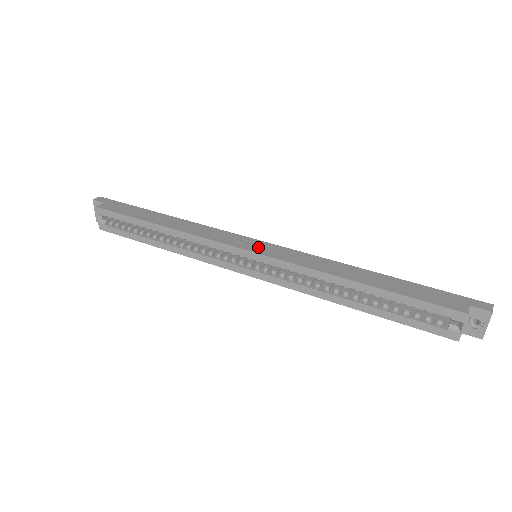
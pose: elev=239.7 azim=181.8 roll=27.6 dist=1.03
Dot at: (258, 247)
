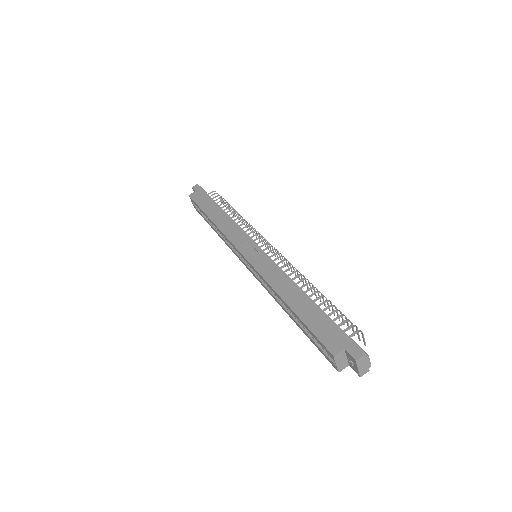
Dot at: (251, 252)
